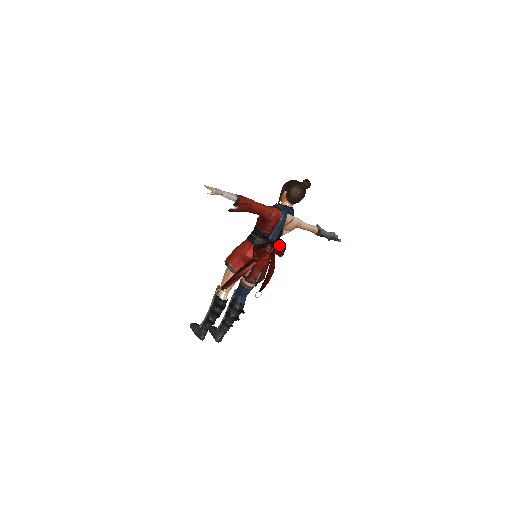
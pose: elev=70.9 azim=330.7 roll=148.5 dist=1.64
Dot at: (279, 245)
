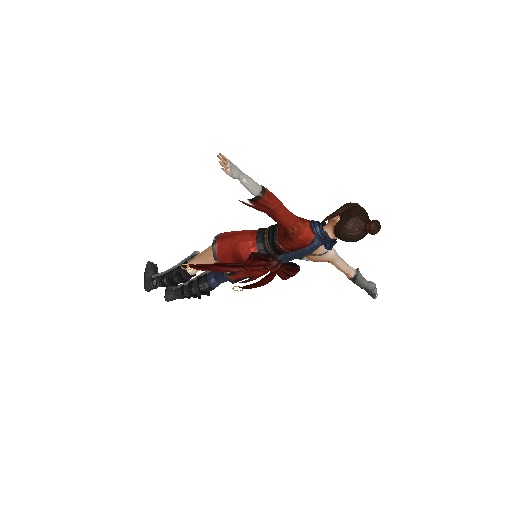
Dot at: (288, 268)
